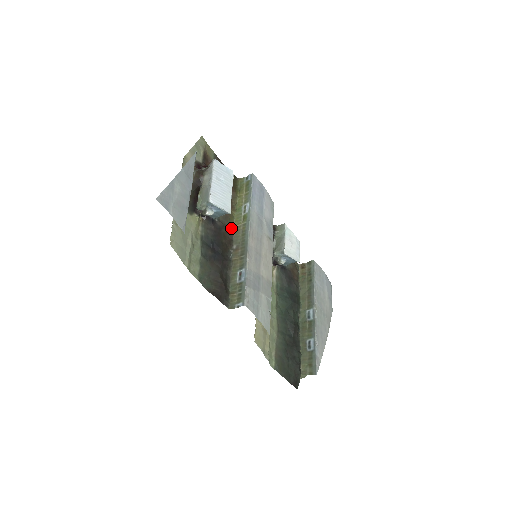
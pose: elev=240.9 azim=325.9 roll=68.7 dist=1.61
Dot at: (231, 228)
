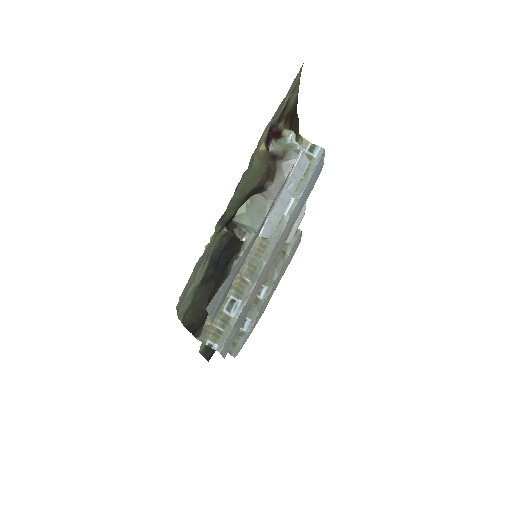
Dot at: occluded
